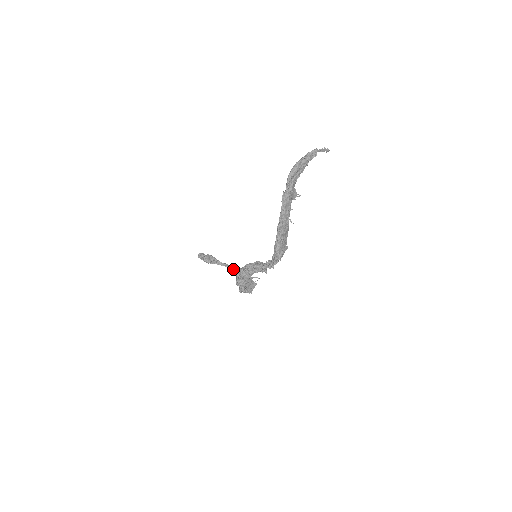
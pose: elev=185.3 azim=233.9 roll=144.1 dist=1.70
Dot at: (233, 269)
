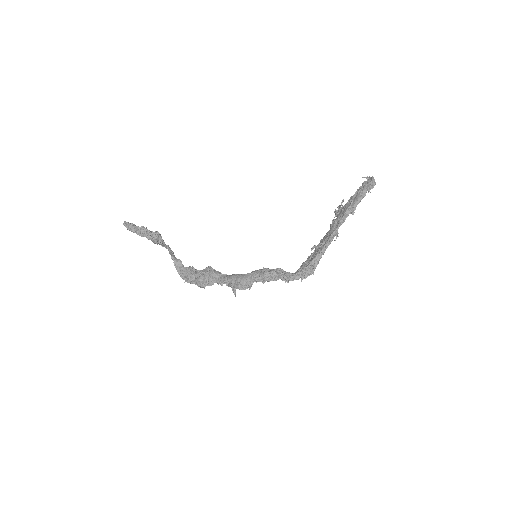
Dot at: (173, 252)
